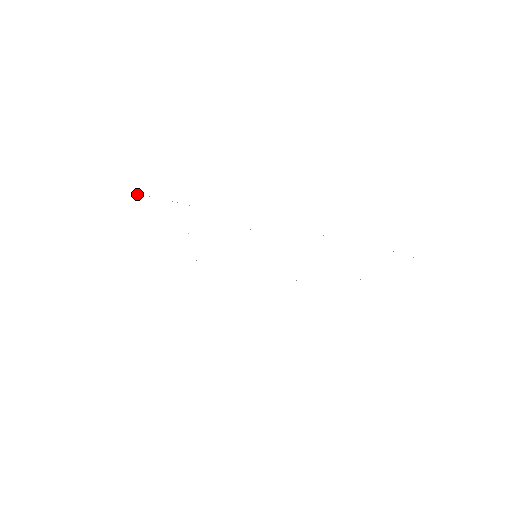
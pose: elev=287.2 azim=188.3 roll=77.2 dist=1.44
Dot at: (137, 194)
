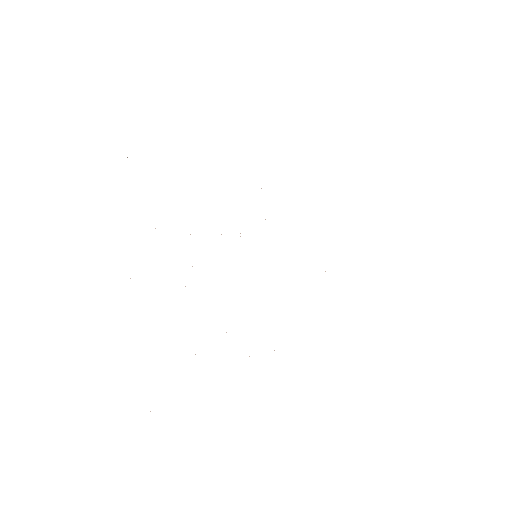
Dot at: occluded
